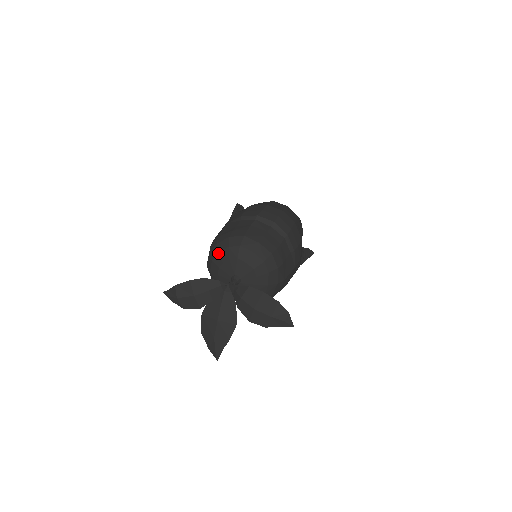
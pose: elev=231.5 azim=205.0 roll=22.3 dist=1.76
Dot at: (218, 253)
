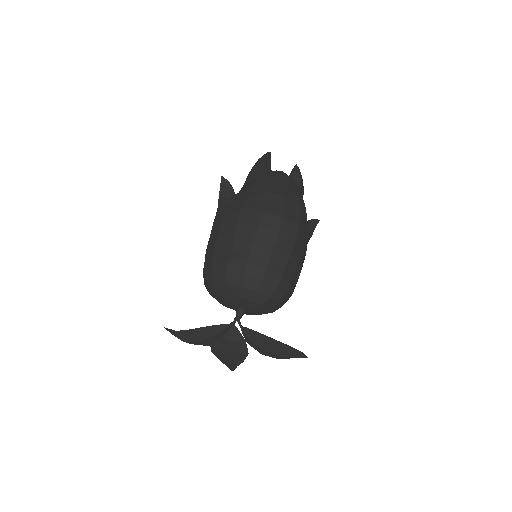
Dot at: (216, 287)
